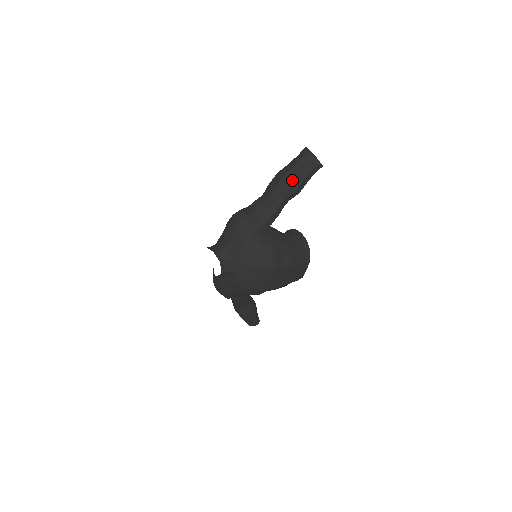
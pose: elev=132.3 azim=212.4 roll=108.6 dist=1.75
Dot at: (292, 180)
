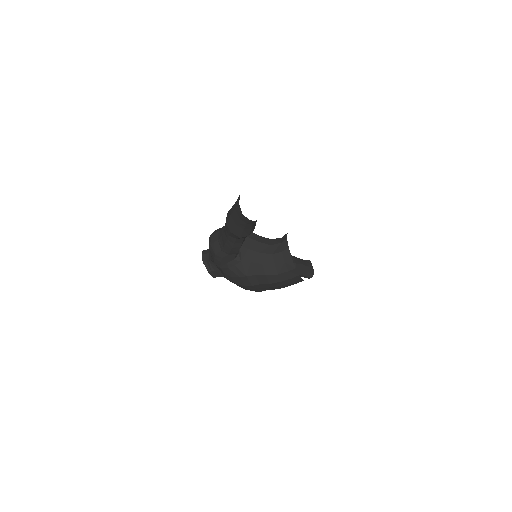
Dot at: (232, 228)
